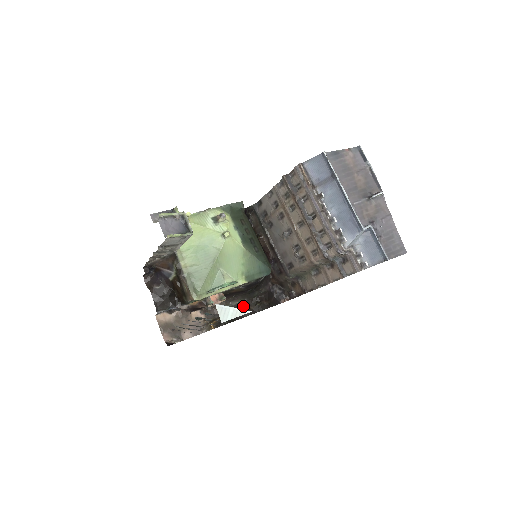
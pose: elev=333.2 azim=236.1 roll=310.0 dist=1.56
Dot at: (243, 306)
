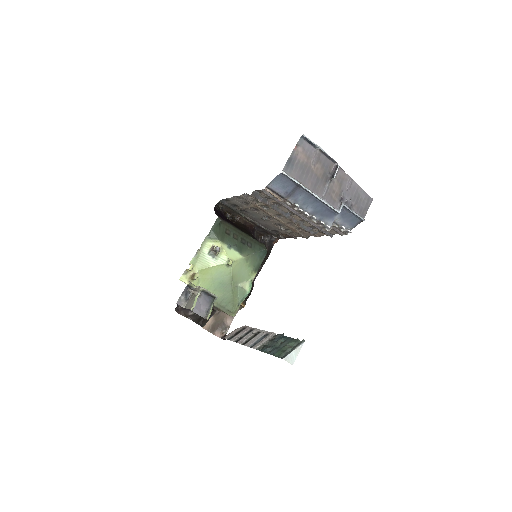
Dot at: occluded
